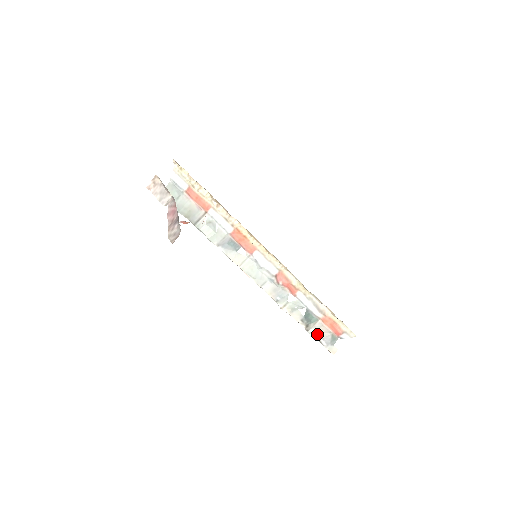
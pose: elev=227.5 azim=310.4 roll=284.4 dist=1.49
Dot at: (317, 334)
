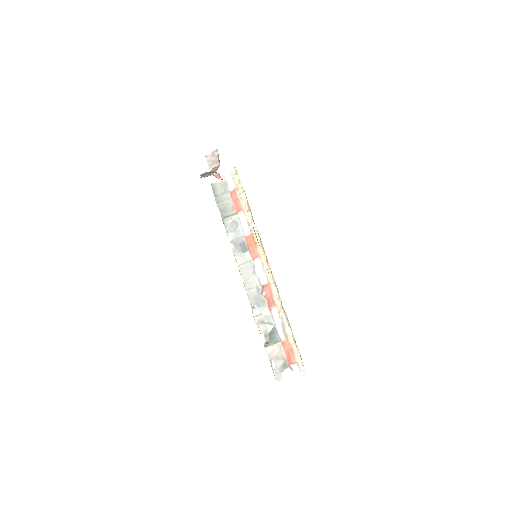
Dot at: (272, 354)
